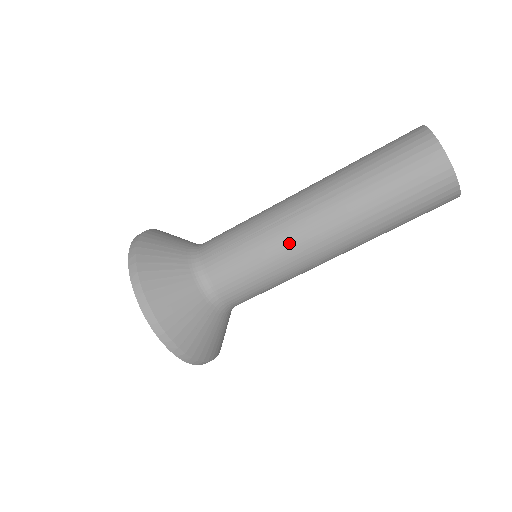
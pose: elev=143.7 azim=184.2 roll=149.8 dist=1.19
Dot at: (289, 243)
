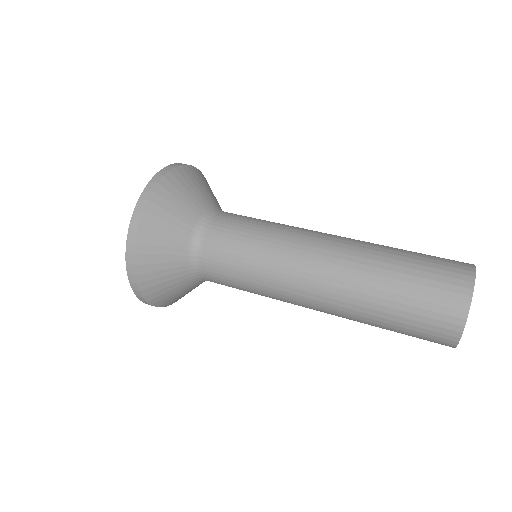
Dot at: (283, 292)
